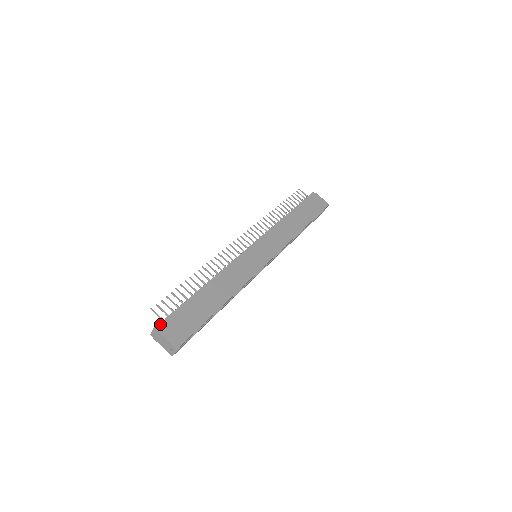
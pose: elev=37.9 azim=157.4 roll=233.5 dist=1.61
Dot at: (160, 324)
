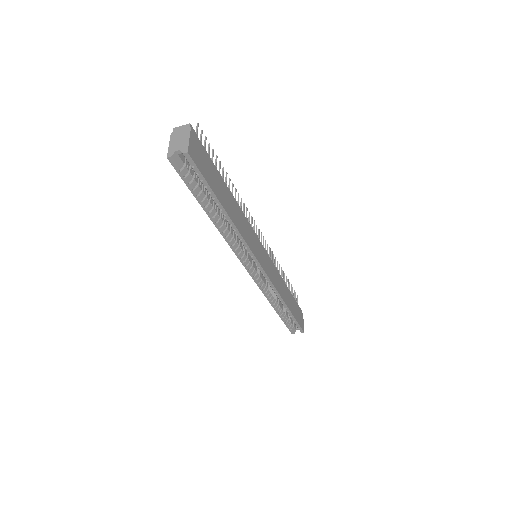
Dot at: (195, 132)
